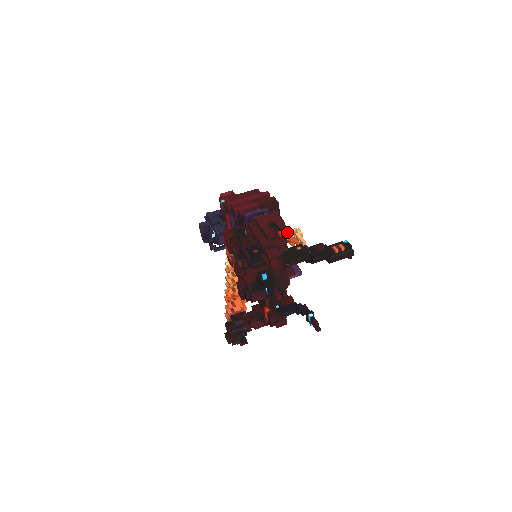
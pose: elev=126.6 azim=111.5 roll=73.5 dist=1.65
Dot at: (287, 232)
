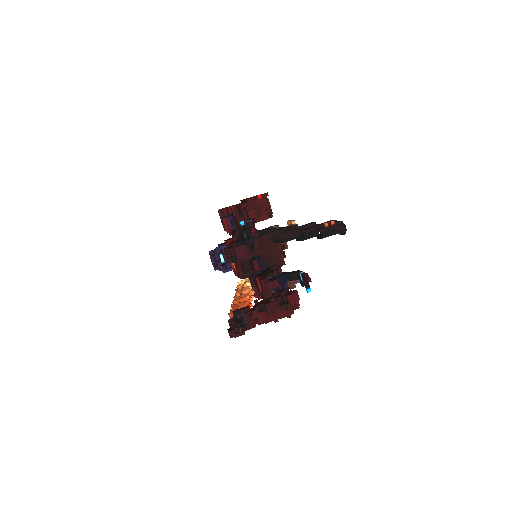
Dot at: (265, 194)
